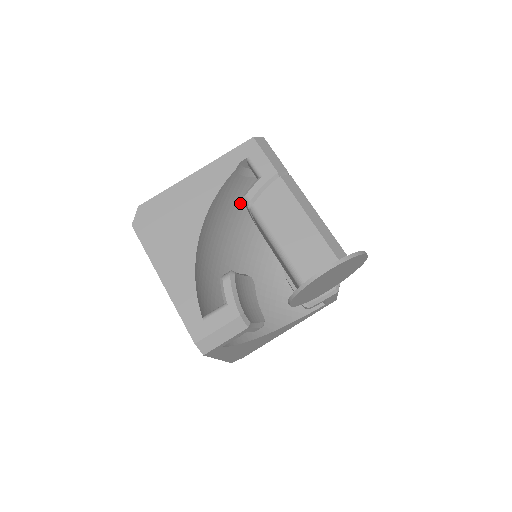
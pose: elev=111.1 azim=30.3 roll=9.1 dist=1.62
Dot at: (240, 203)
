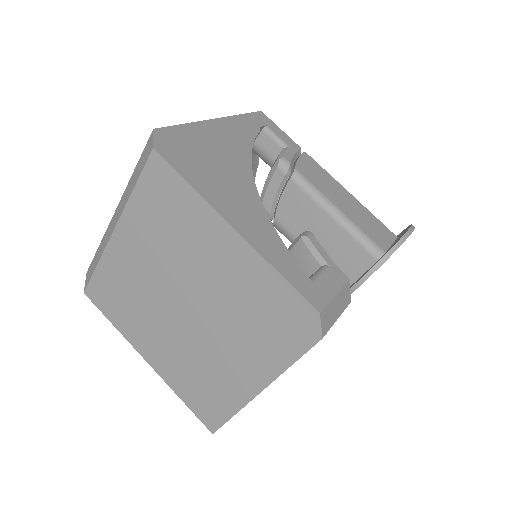
Dot at: occluded
